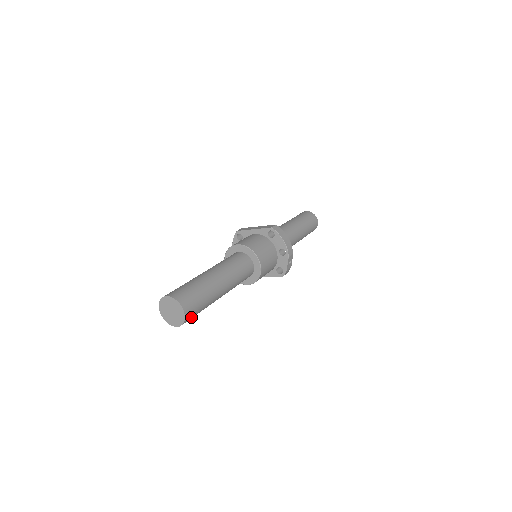
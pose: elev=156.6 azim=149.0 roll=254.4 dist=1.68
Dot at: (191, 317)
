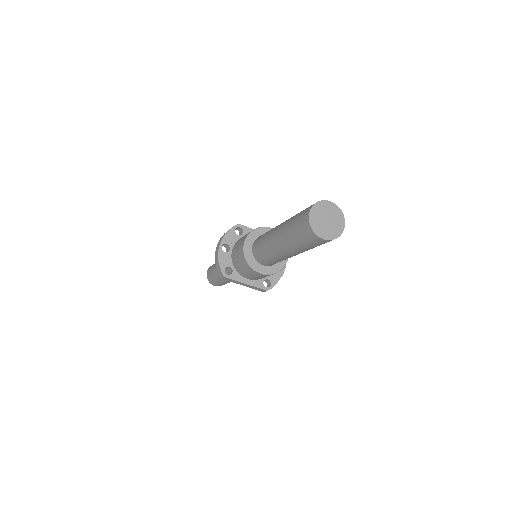
Dot at: (329, 241)
